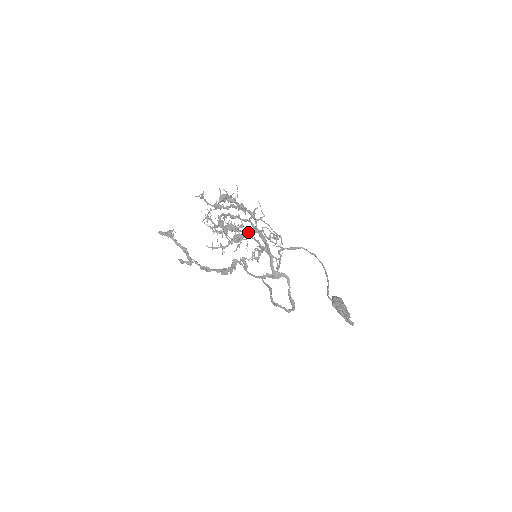
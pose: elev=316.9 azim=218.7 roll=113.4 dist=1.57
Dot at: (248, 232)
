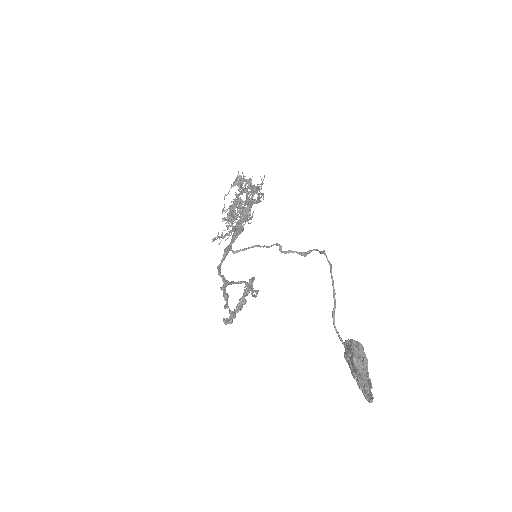
Dot at: (242, 206)
